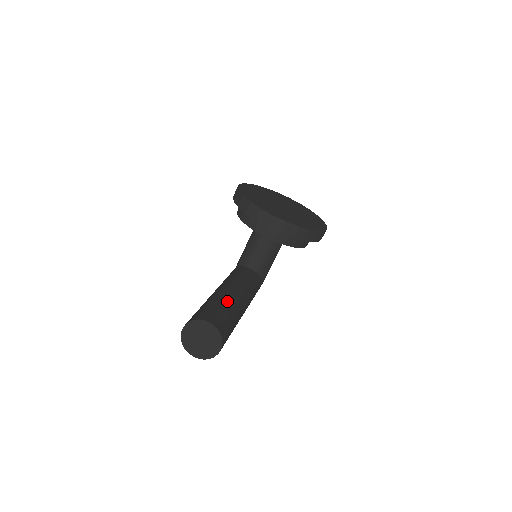
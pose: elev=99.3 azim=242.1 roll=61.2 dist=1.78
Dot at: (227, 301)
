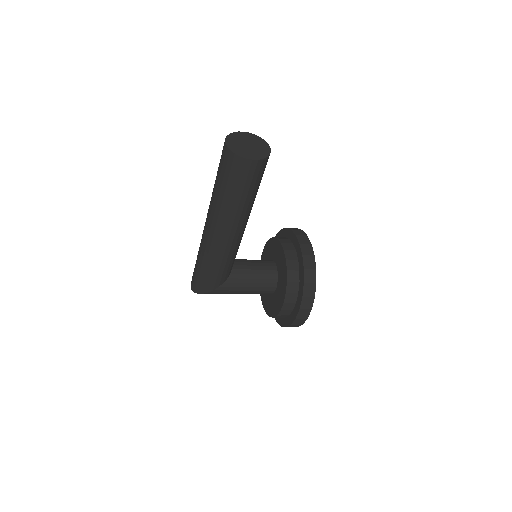
Dot at: occluded
